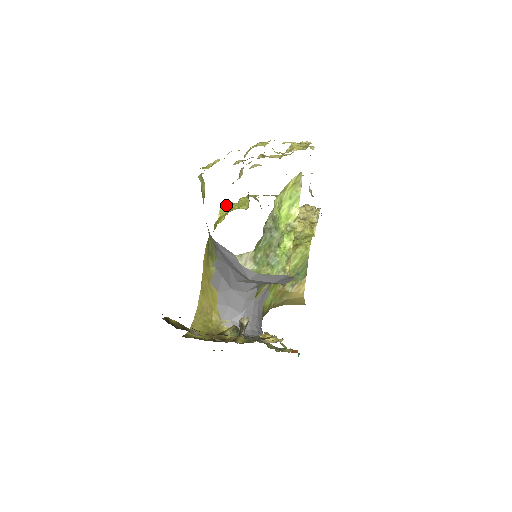
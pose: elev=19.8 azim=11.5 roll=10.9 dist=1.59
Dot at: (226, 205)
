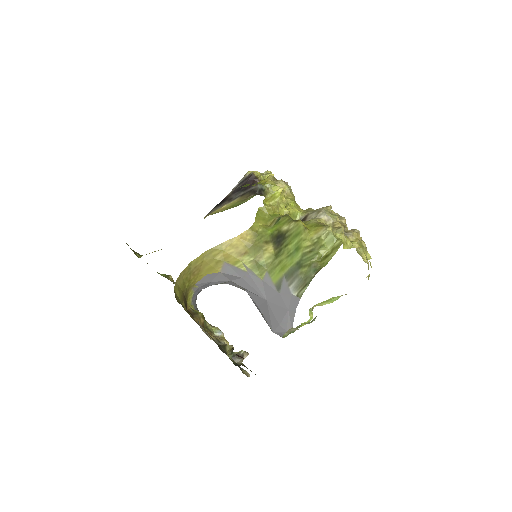
Dot at: (282, 194)
